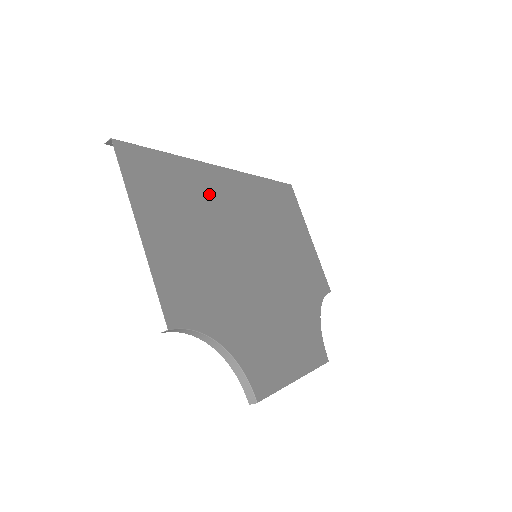
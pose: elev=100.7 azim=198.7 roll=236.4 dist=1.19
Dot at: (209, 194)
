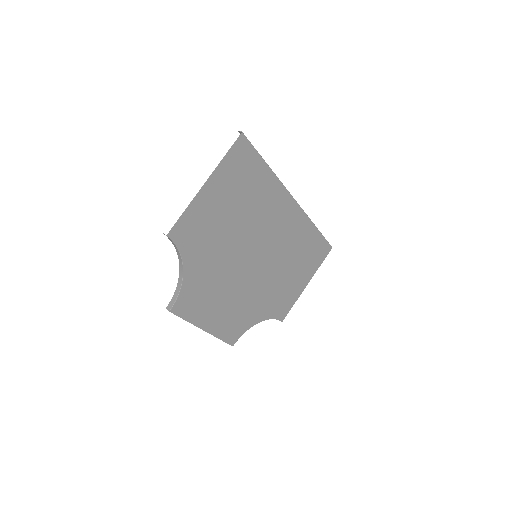
Dot at: (266, 203)
